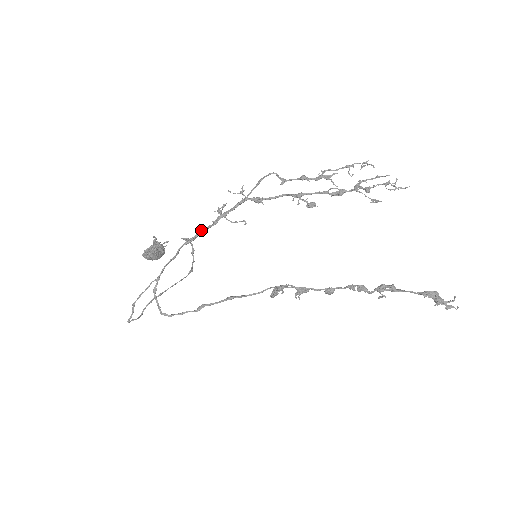
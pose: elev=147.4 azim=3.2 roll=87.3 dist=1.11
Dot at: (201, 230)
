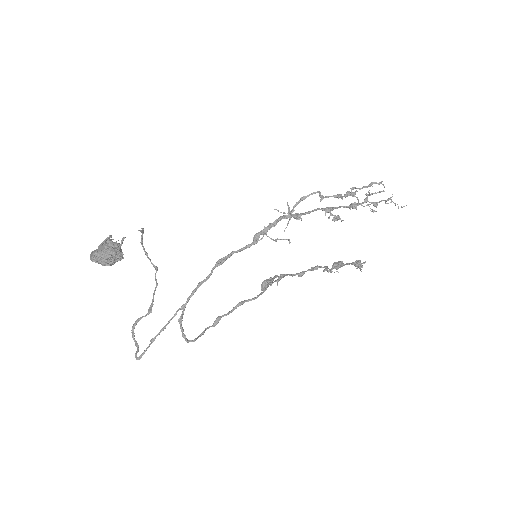
Dot at: (240, 250)
